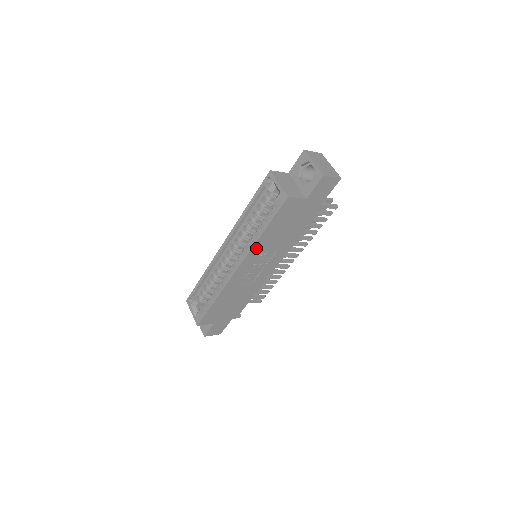
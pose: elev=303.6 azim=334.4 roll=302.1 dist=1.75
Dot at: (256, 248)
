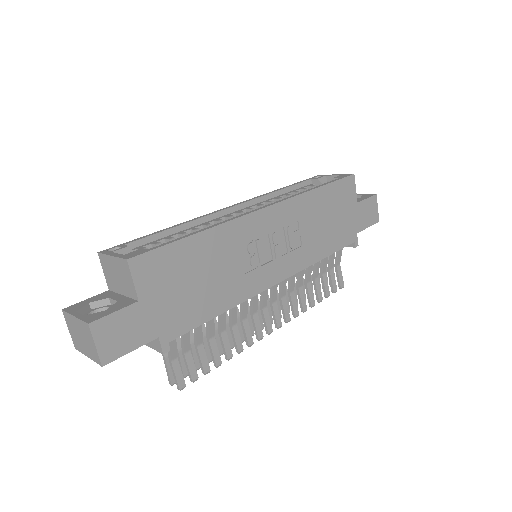
Dot at: (298, 203)
